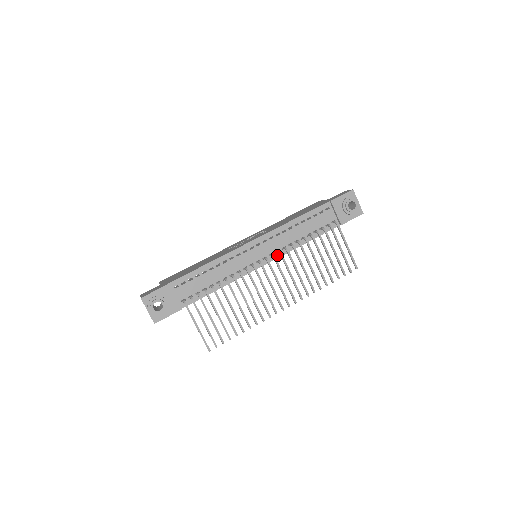
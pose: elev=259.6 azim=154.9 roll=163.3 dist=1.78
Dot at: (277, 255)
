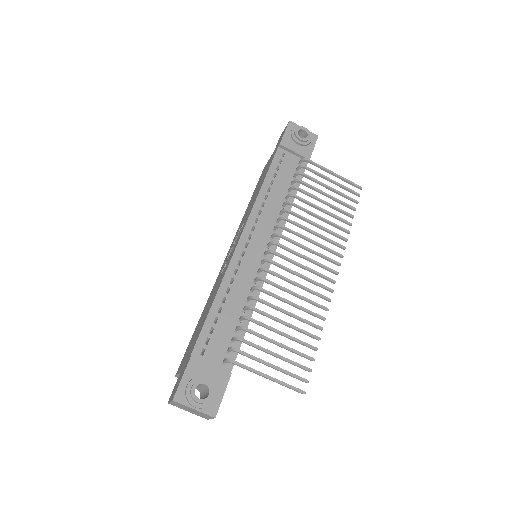
Dot at: occluded
